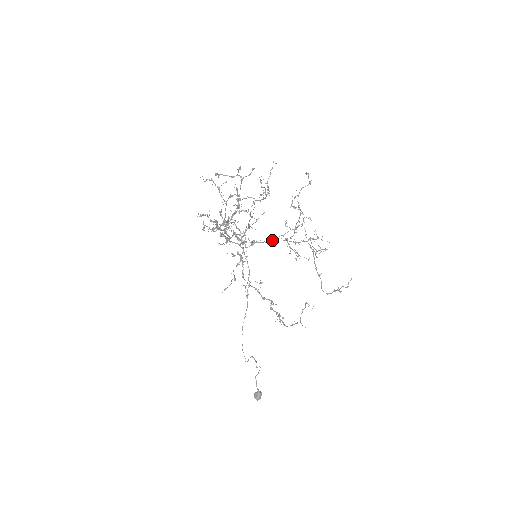
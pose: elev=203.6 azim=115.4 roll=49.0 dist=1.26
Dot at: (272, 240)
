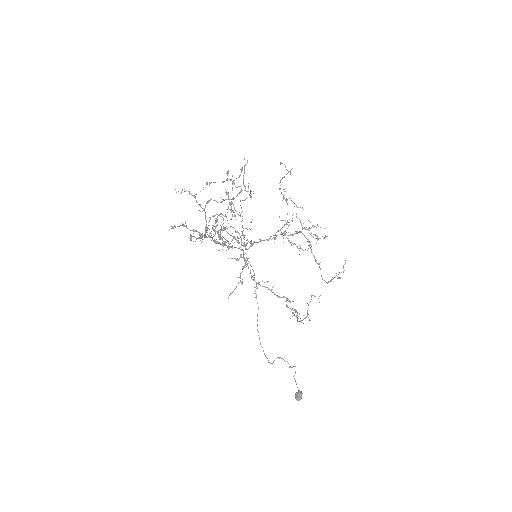
Dot at: (270, 237)
